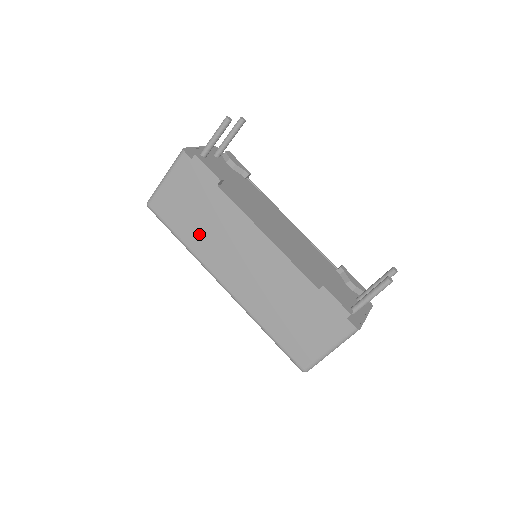
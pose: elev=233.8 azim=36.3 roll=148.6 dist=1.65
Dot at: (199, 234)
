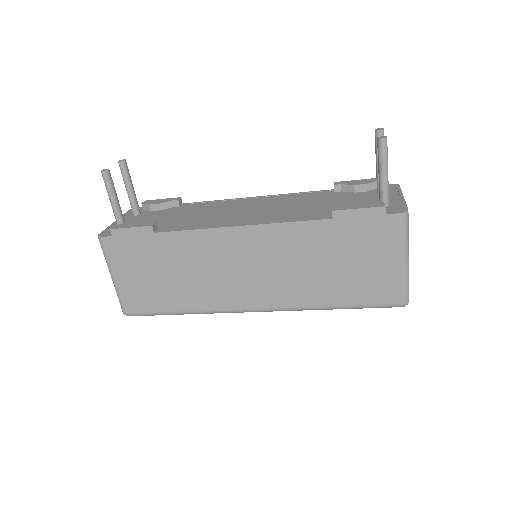
Dot at: (188, 290)
